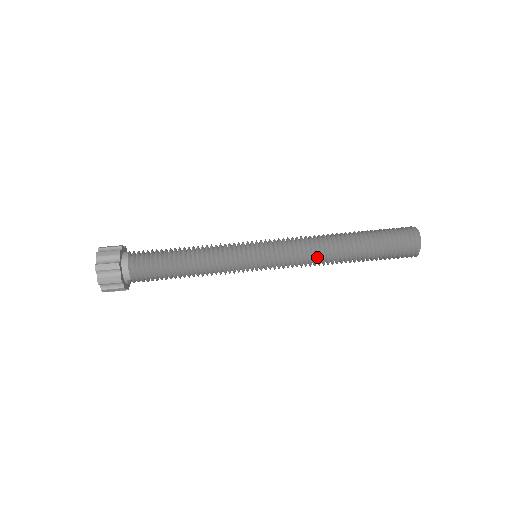
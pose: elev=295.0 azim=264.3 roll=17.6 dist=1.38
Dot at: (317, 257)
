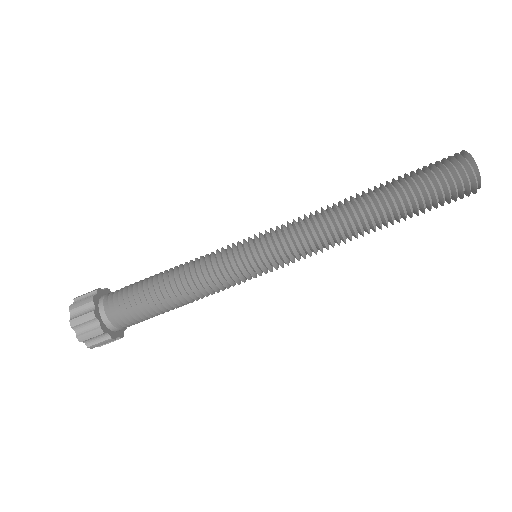
Dot at: occluded
